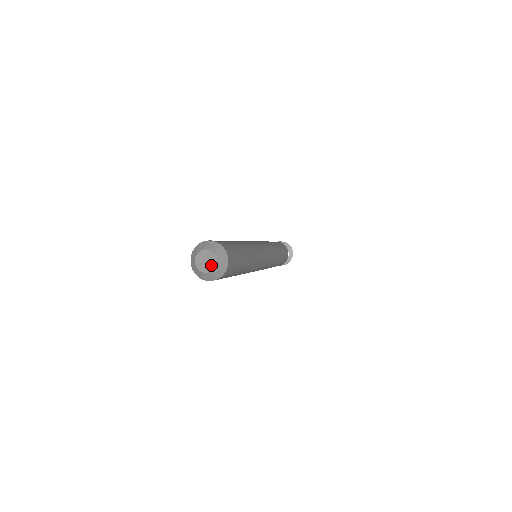
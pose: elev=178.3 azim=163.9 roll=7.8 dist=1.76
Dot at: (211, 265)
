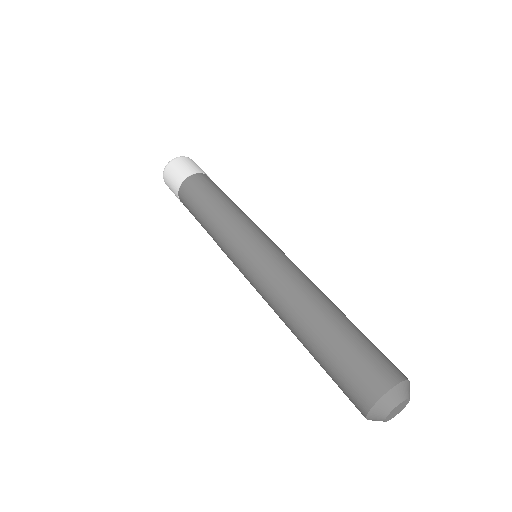
Dot at: (403, 407)
